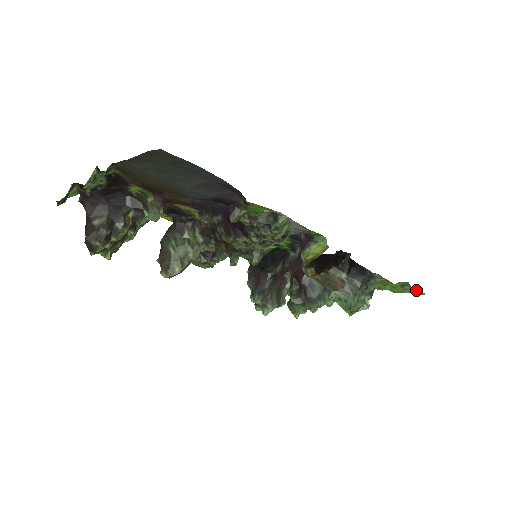
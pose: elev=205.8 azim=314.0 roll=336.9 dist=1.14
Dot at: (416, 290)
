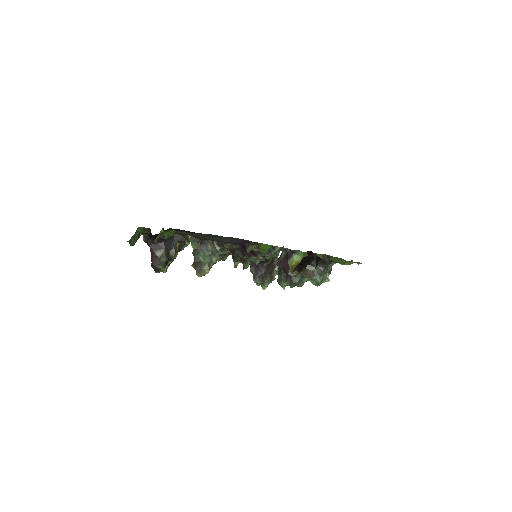
Dot at: (357, 262)
